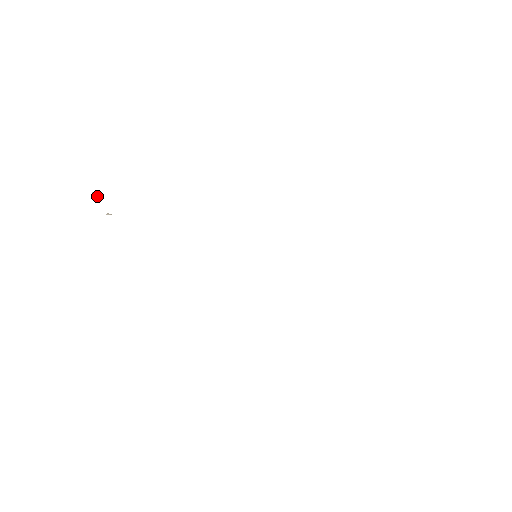
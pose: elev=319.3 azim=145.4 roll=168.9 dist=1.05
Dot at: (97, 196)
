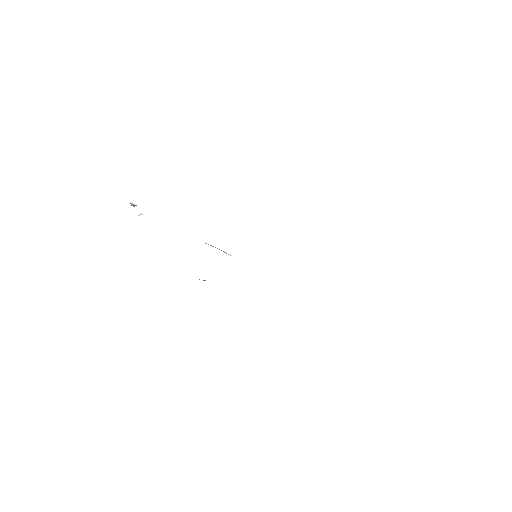
Dot at: (133, 205)
